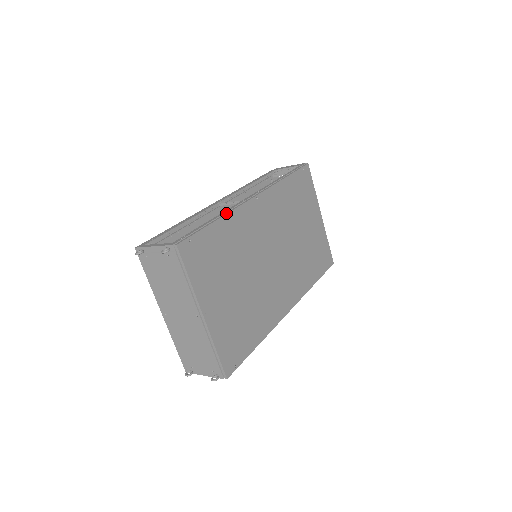
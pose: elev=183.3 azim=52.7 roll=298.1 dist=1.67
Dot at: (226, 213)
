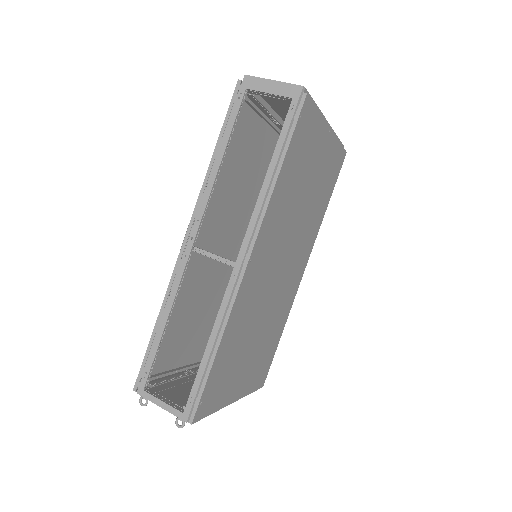
Dot at: (223, 329)
